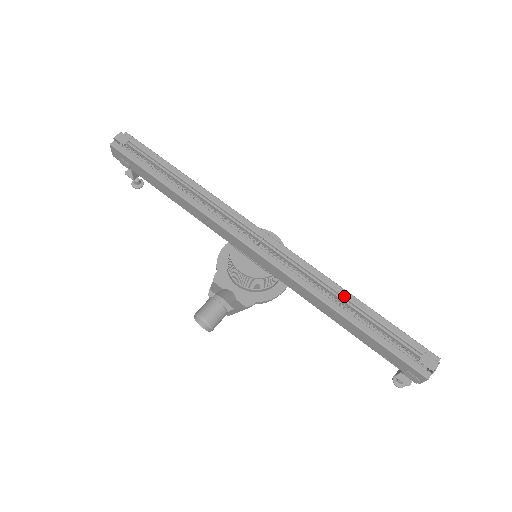
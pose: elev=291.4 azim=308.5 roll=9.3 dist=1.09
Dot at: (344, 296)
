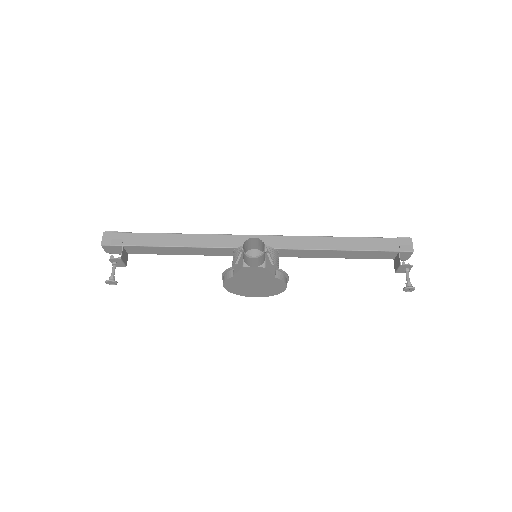
Dot at: occluded
